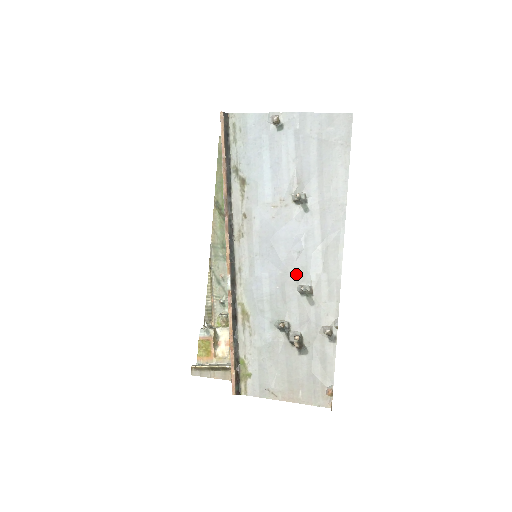
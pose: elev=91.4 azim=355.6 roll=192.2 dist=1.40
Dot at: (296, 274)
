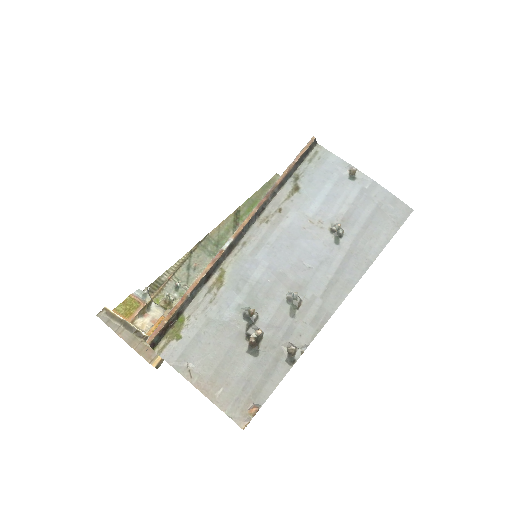
Dot at: (294, 281)
